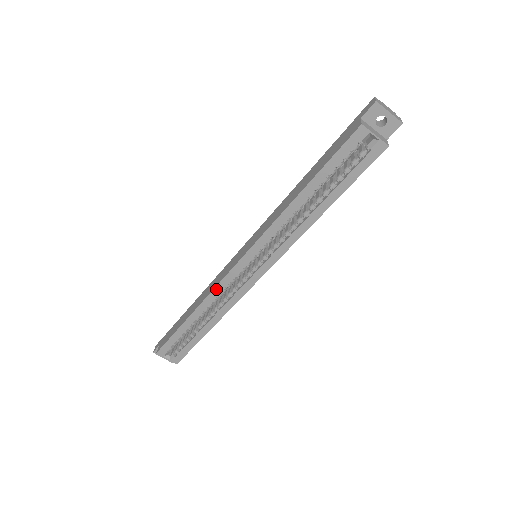
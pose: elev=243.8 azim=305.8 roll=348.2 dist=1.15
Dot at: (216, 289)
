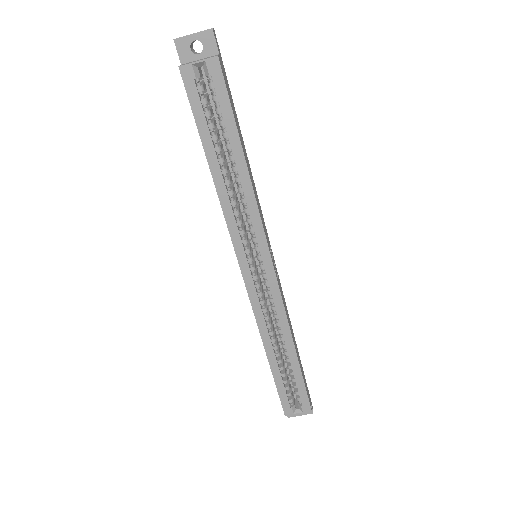
Dot at: (256, 315)
